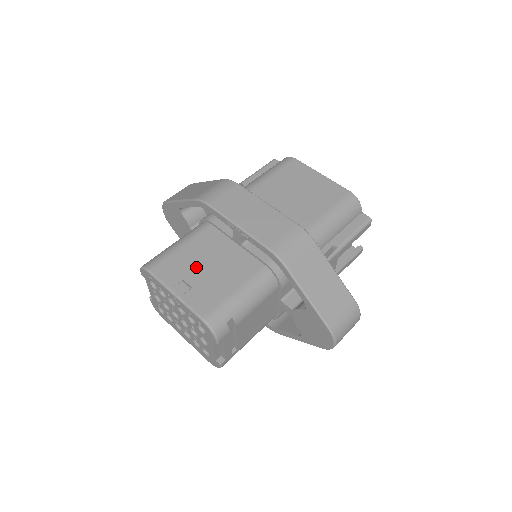
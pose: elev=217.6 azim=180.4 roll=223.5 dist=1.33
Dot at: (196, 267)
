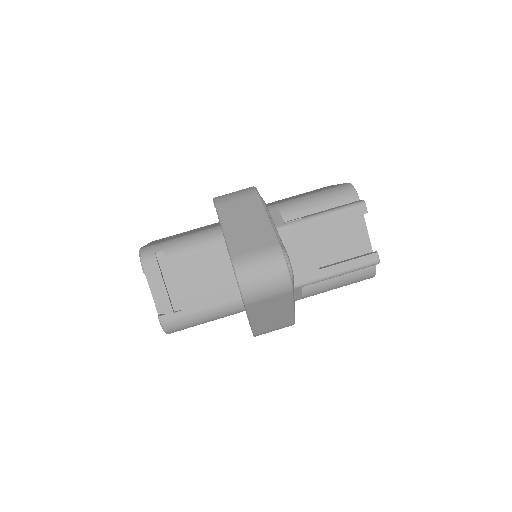
Dot at: occluded
